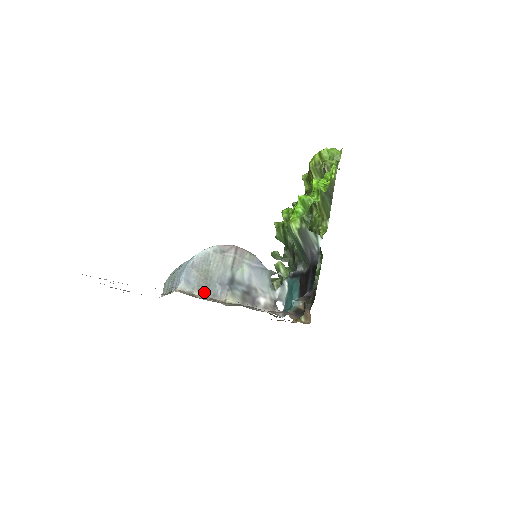
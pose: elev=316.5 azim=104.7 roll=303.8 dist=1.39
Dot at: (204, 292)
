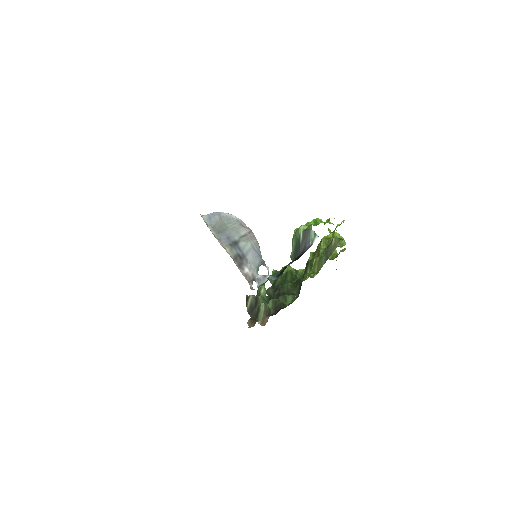
Dot at: (215, 232)
